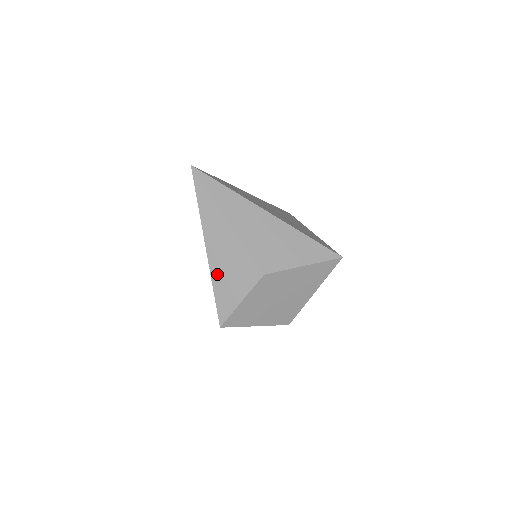
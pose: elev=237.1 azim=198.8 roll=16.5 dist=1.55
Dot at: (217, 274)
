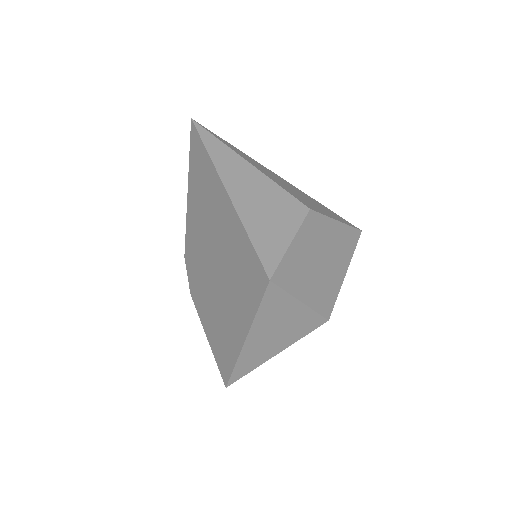
Dot at: (249, 216)
